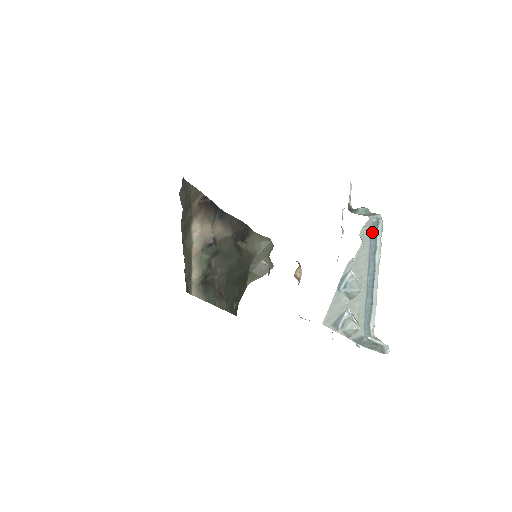
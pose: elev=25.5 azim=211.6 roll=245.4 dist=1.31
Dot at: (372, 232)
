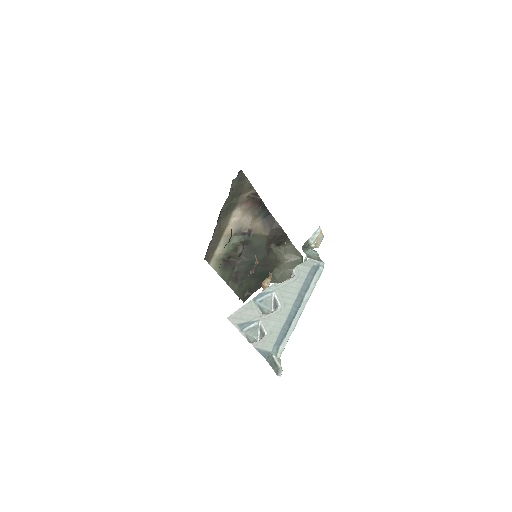
Dot at: (310, 273)
